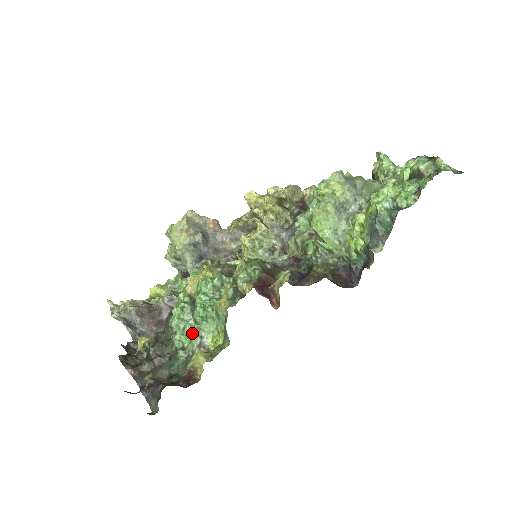
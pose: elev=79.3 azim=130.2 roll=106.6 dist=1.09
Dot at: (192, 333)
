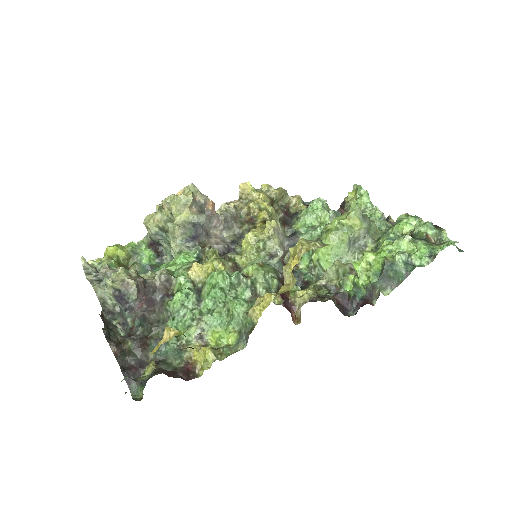
Dot at: (191, 322)
